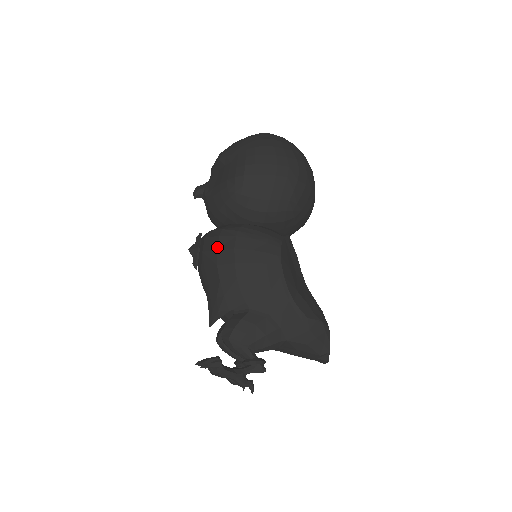
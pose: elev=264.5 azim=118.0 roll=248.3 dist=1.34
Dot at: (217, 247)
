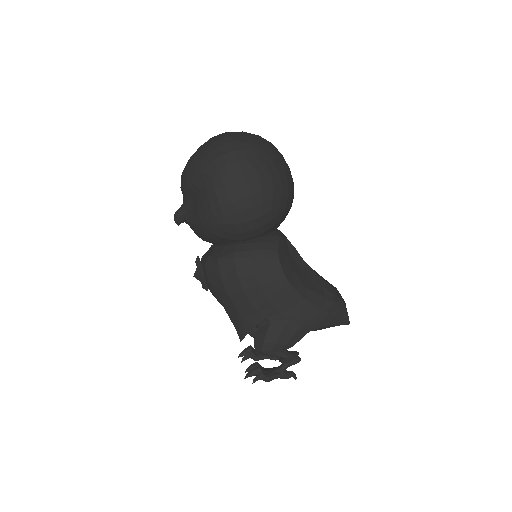
Dot at: (221, 278)
